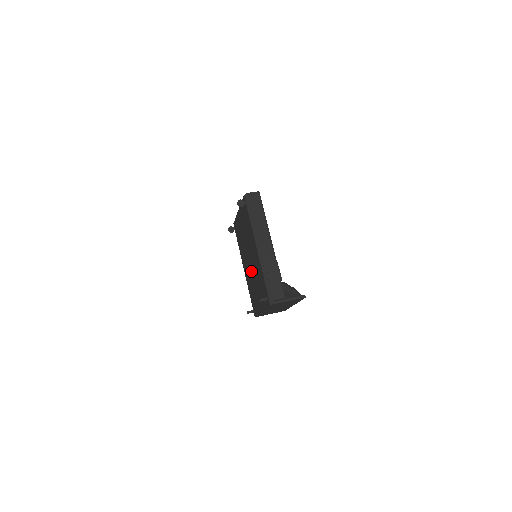
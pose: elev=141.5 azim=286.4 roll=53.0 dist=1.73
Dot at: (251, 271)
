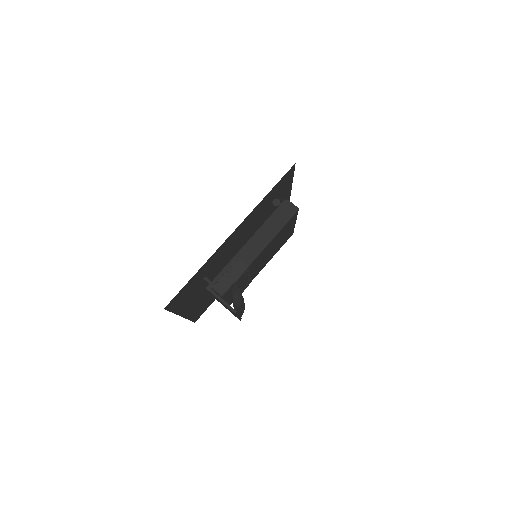
Dot at: occluded
